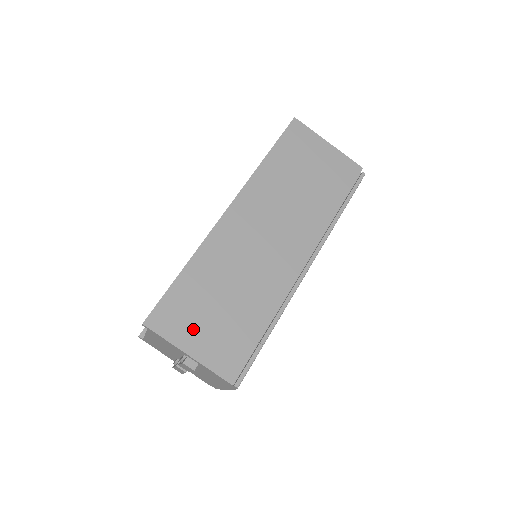
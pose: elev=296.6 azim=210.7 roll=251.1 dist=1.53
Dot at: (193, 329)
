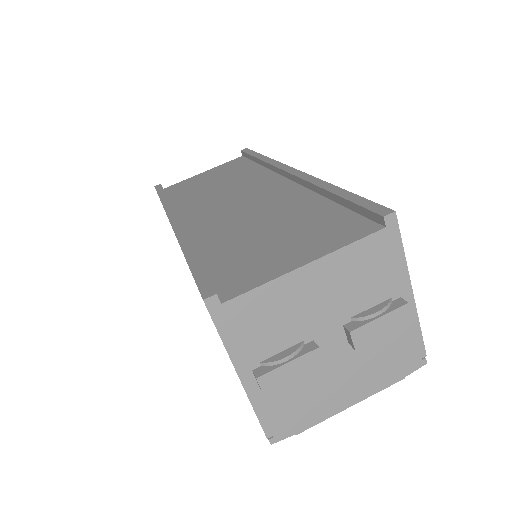
Dot at: occluded
